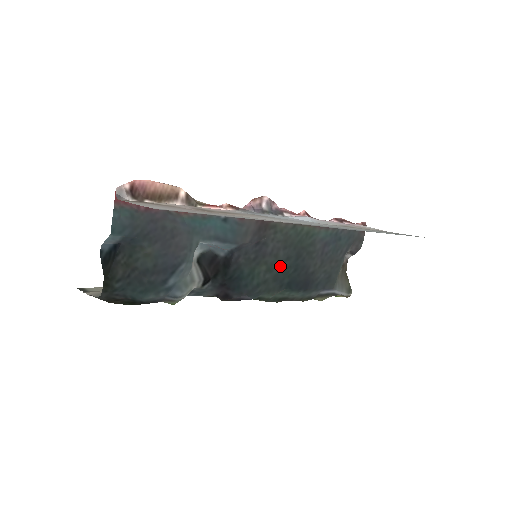
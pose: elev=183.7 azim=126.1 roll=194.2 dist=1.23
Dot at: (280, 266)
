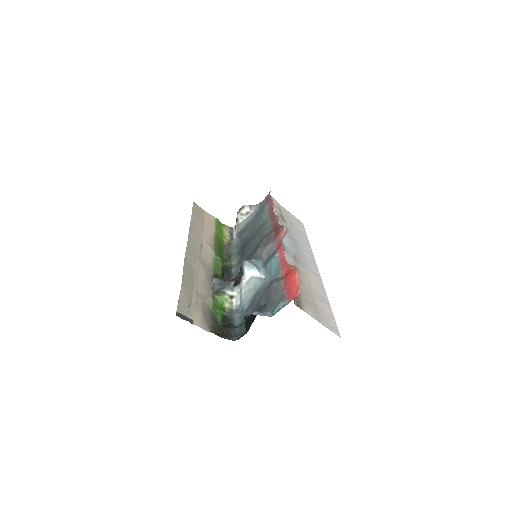
Dot at: (251, 249)
